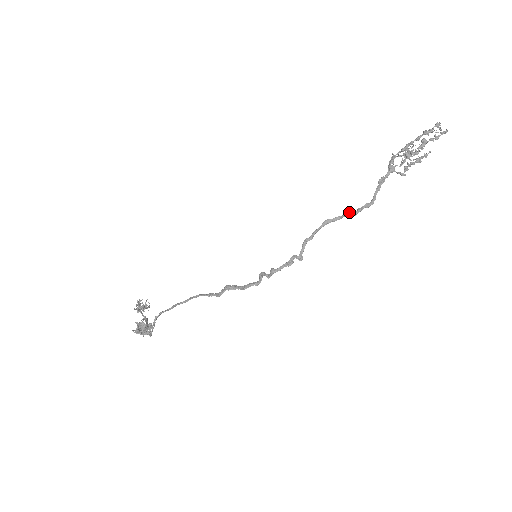
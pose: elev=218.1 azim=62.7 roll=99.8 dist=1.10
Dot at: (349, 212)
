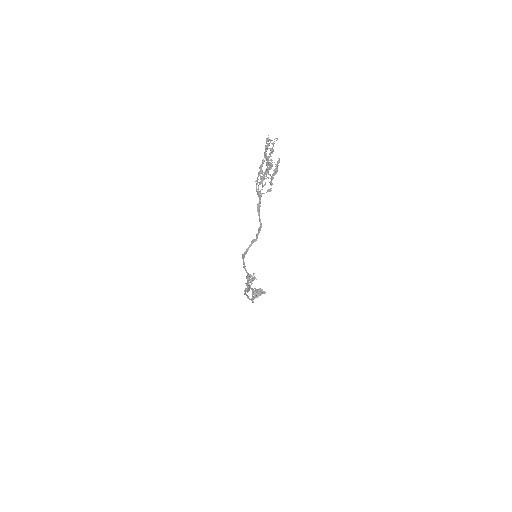
Dot at: (252, 241)
